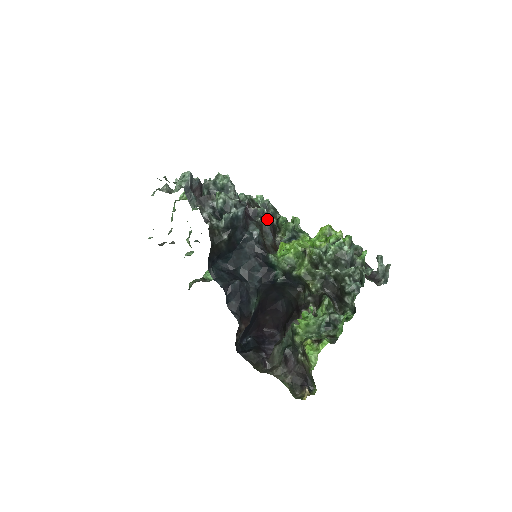
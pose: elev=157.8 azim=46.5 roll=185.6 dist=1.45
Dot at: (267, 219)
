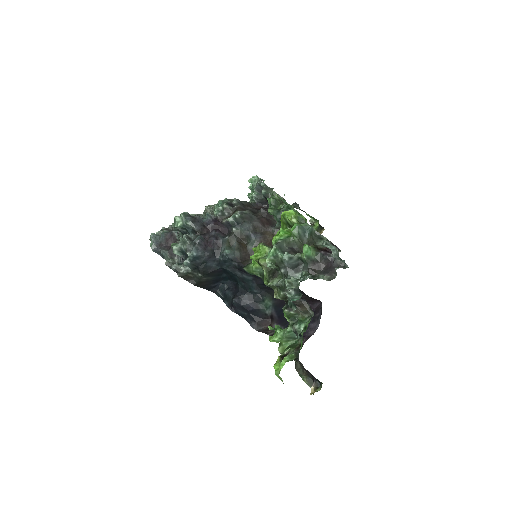
Dot at: (243, 222)
